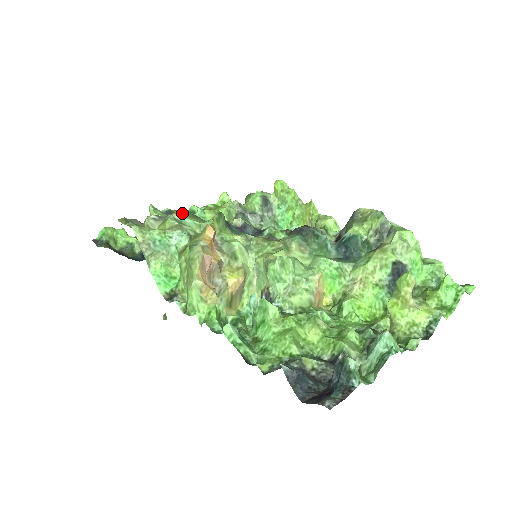
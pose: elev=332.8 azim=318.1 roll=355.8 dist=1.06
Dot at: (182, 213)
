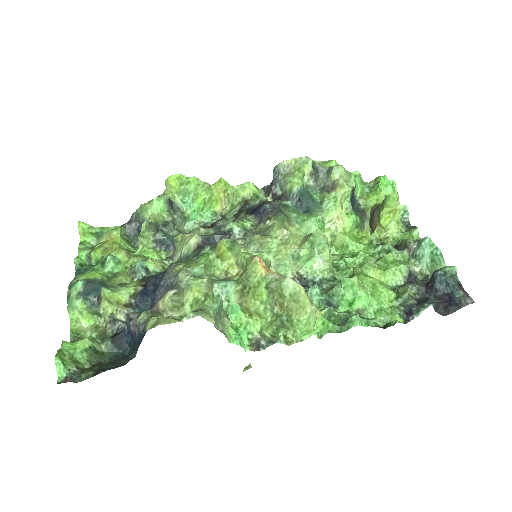
Dot at: (185, 267)
